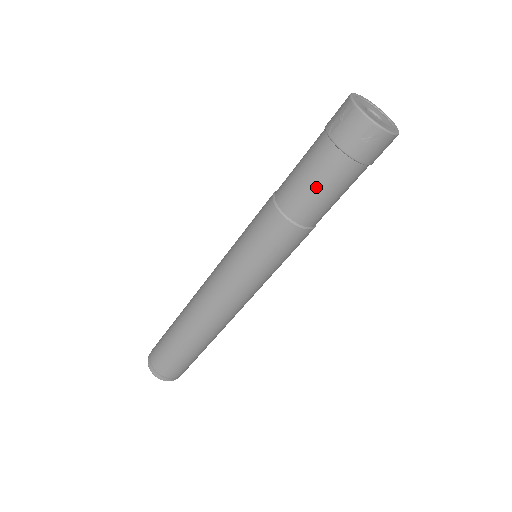
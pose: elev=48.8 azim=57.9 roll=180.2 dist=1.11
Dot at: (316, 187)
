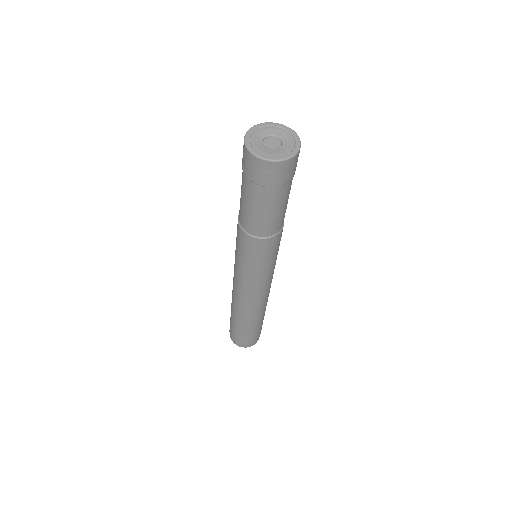
Dot at: (257, 212)
